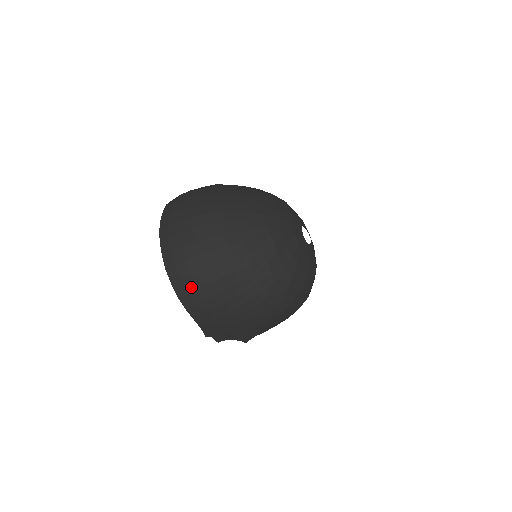
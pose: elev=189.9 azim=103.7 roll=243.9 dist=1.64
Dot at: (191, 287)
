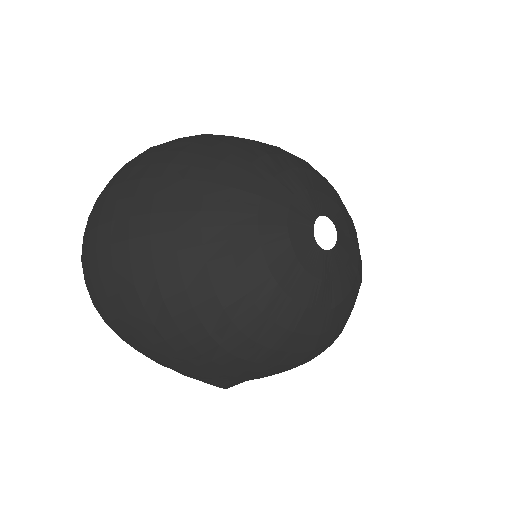
Dot at: (101, 293)
